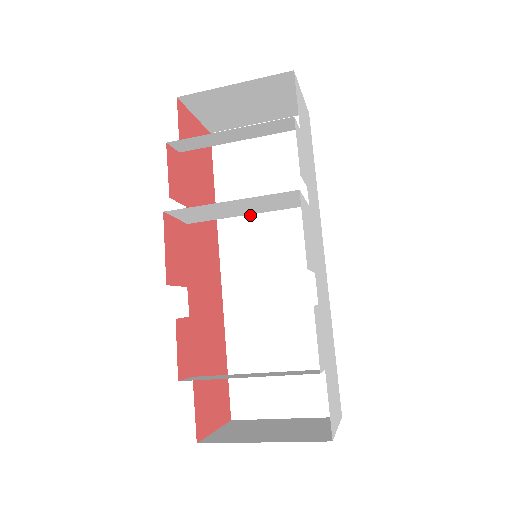
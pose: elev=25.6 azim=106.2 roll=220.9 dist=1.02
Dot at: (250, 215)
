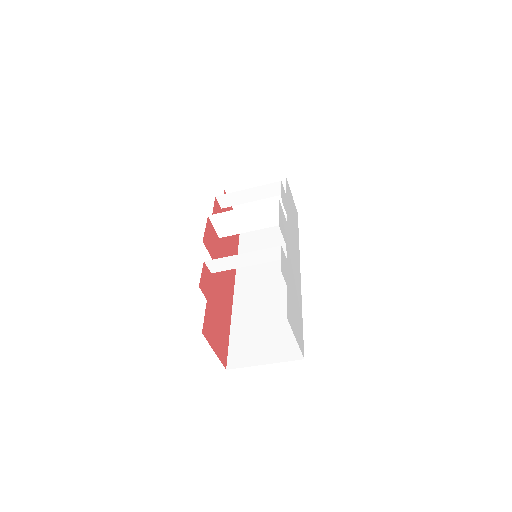
Dot at: occluded
